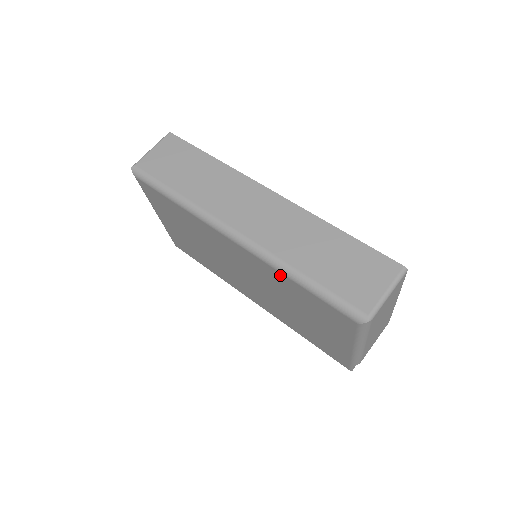
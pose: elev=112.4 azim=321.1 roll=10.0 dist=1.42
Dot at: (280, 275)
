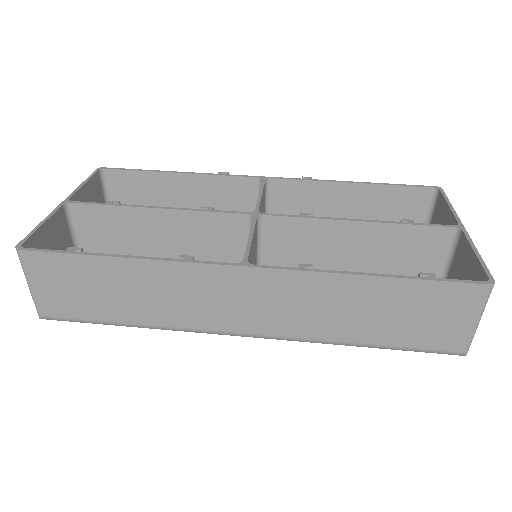
Dot at: occluded
